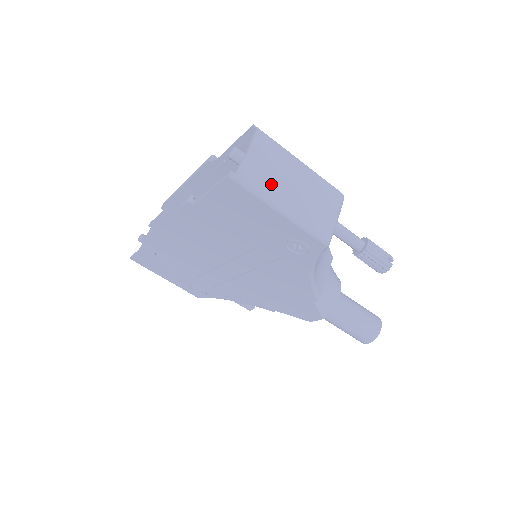
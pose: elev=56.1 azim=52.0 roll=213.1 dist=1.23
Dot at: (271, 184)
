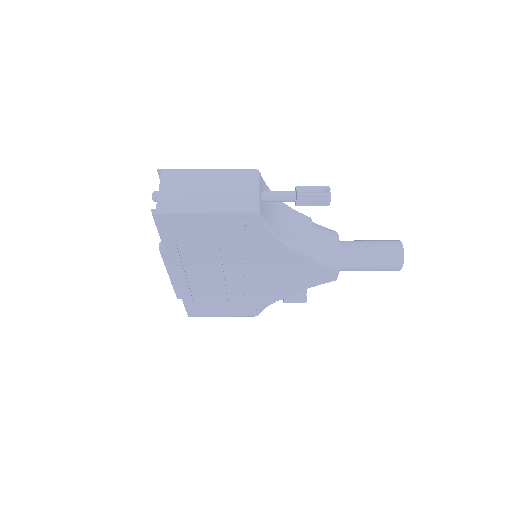
Dot at: (187, 199)
